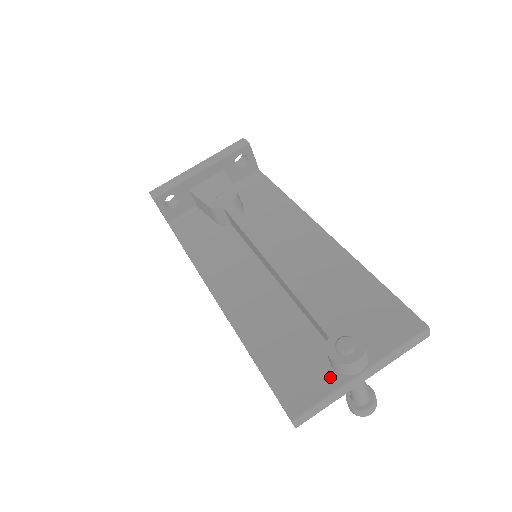
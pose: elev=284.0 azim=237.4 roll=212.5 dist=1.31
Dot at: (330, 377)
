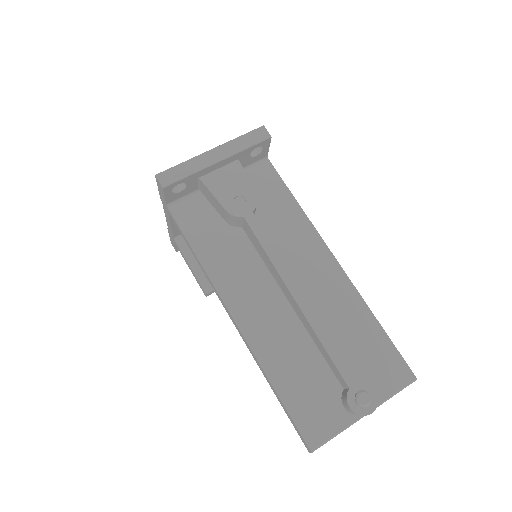
Dot at: (342, 416)
